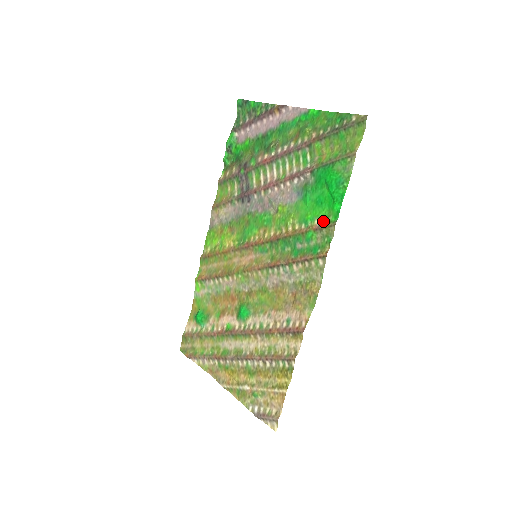
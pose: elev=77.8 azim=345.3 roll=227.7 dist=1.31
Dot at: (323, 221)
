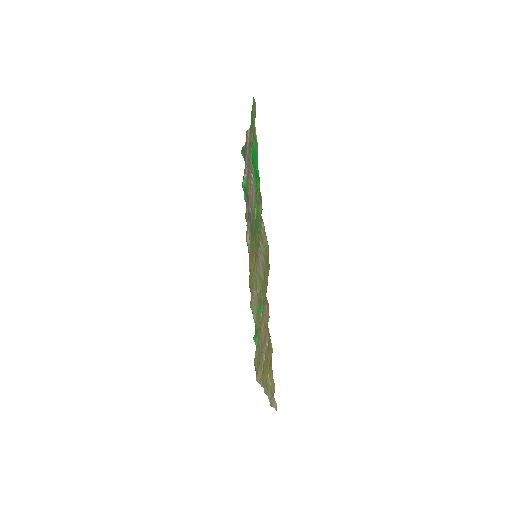
Dot at: occluded
